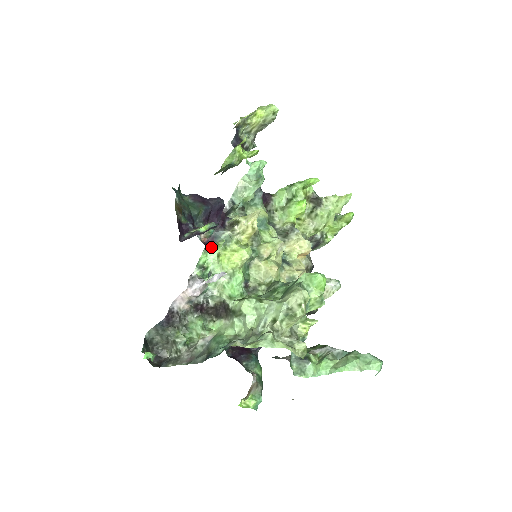
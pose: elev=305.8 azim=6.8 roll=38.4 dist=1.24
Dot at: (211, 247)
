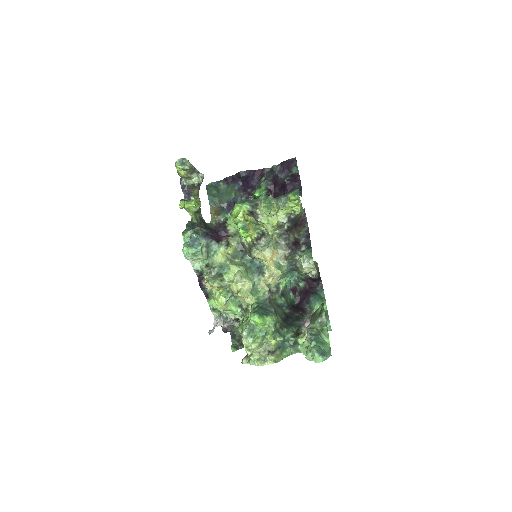
Dot at: (209, 297)
